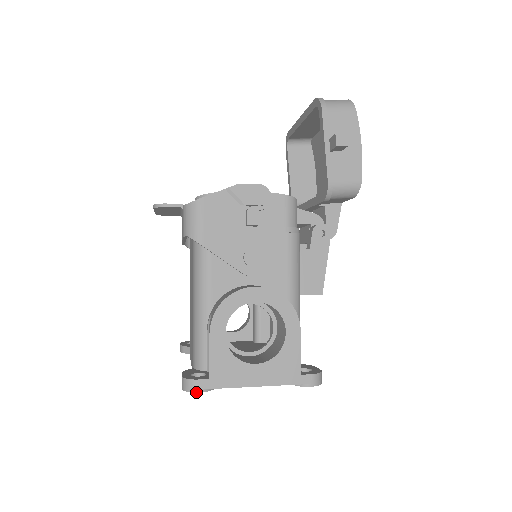
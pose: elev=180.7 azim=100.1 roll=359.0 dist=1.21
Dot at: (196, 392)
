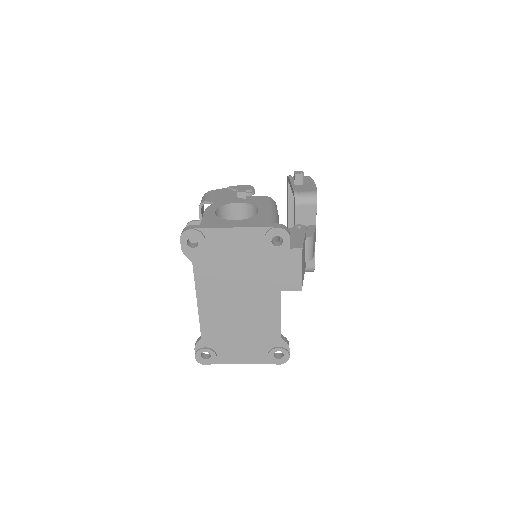
Dot at: (189, 229)
